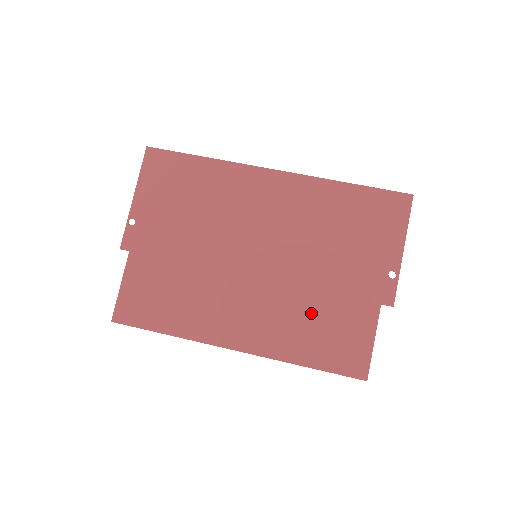
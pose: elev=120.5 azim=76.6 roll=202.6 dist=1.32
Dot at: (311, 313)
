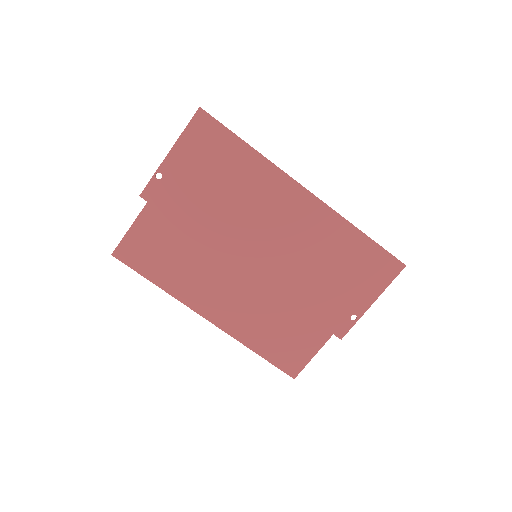
Dot at: (278, 318)
